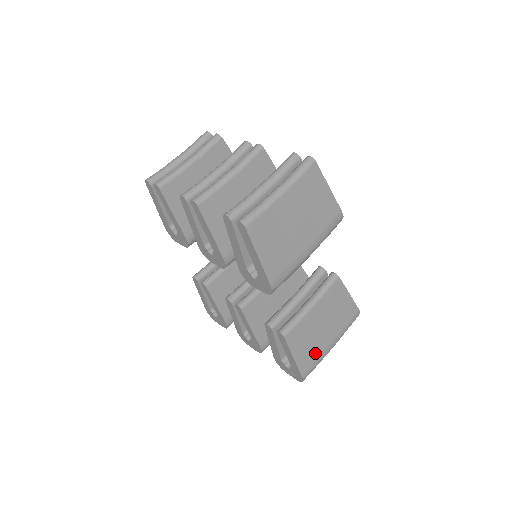
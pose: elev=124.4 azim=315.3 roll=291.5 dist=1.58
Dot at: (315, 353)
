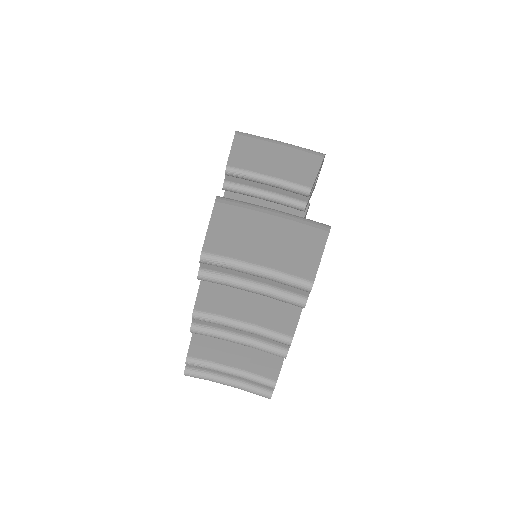
Dot at: occluded
